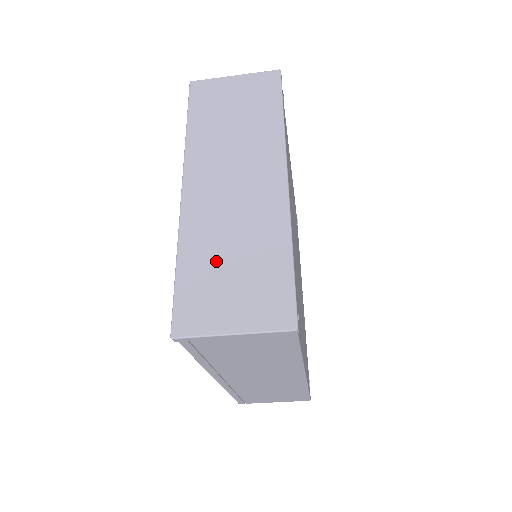
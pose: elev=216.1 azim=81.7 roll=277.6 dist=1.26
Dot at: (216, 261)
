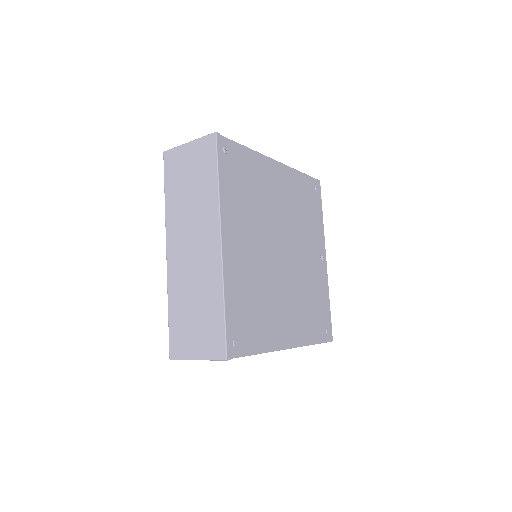
Dot at: (186, 309)
